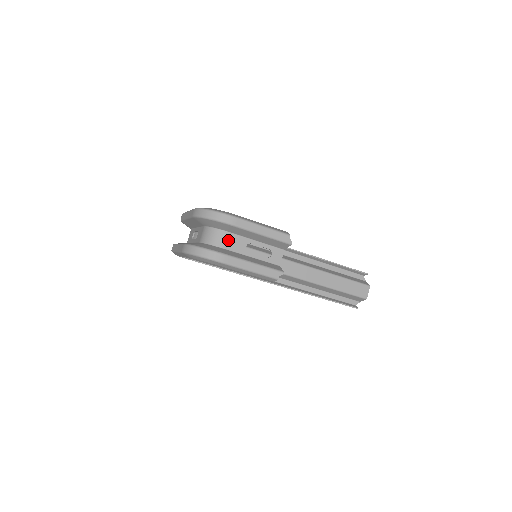
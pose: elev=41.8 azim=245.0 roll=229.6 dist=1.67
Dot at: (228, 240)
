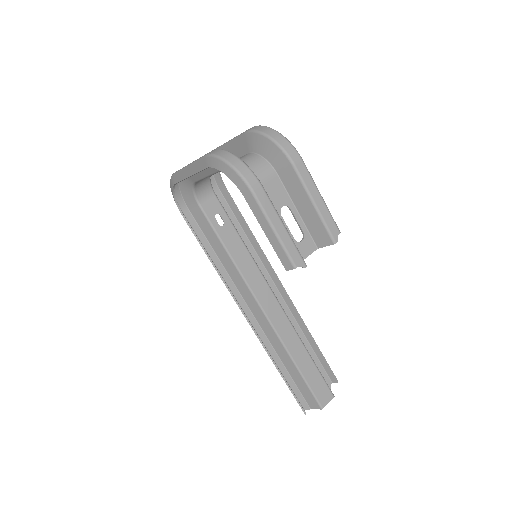
Dot at: (270, 181)
